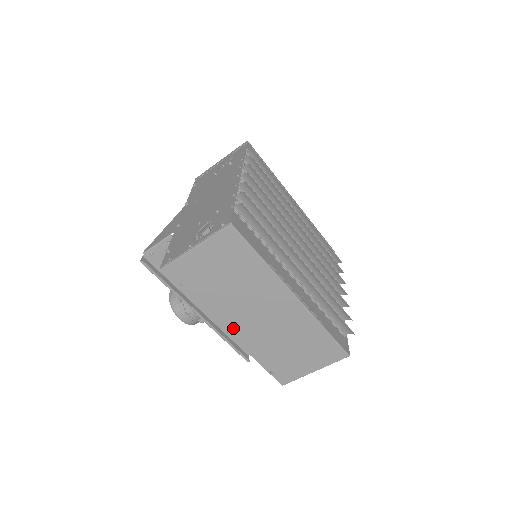
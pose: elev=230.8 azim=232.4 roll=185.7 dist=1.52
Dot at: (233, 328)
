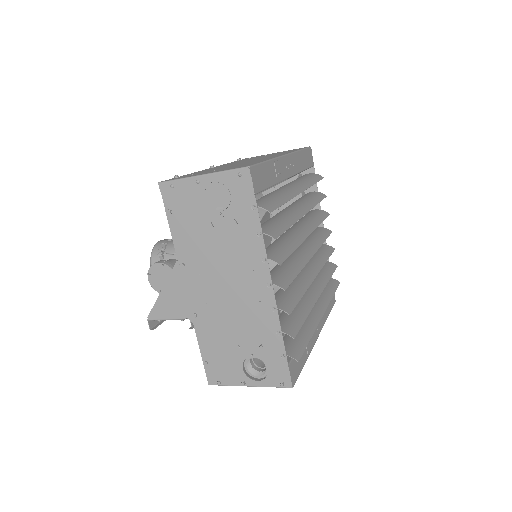
Dot at: occluded
